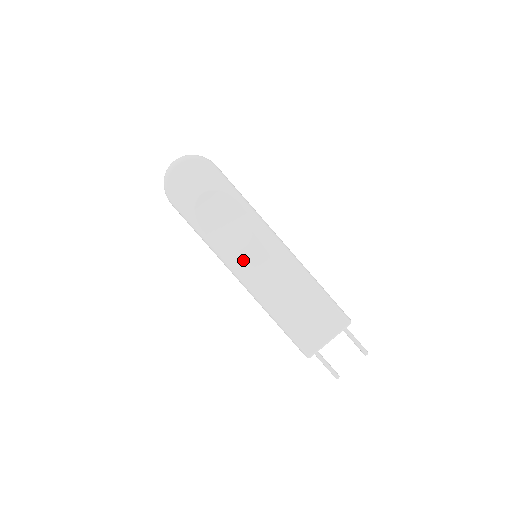
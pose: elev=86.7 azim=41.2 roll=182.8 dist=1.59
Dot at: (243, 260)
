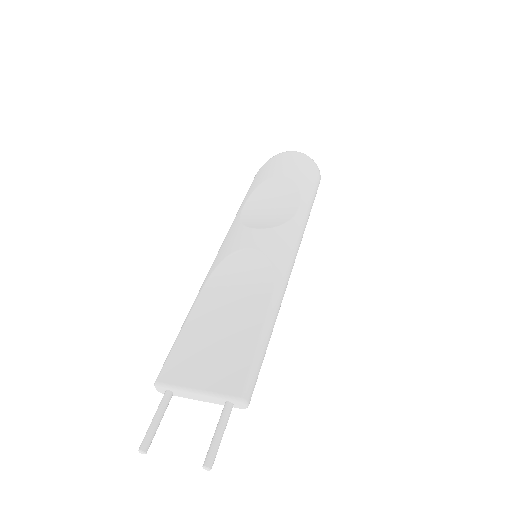
Dot at: (241, 237)
